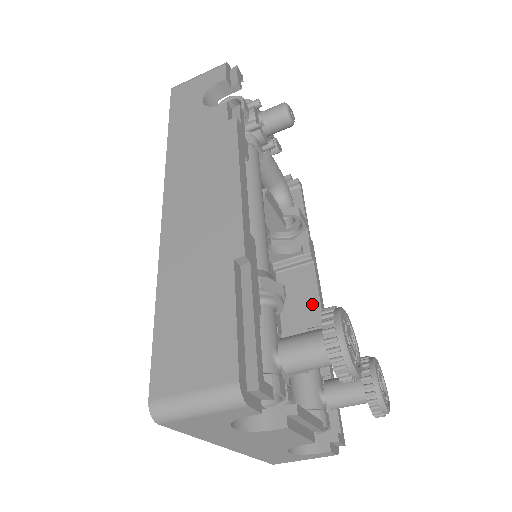
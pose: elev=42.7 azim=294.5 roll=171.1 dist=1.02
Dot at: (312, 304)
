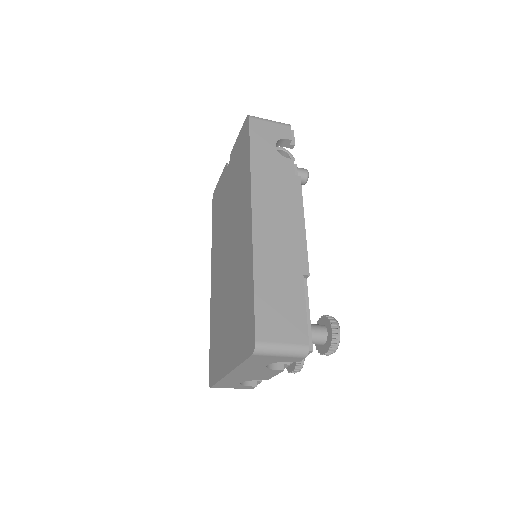
Dot at: occluded
